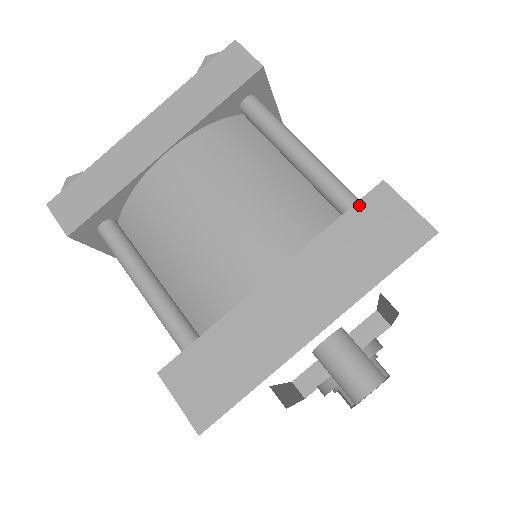
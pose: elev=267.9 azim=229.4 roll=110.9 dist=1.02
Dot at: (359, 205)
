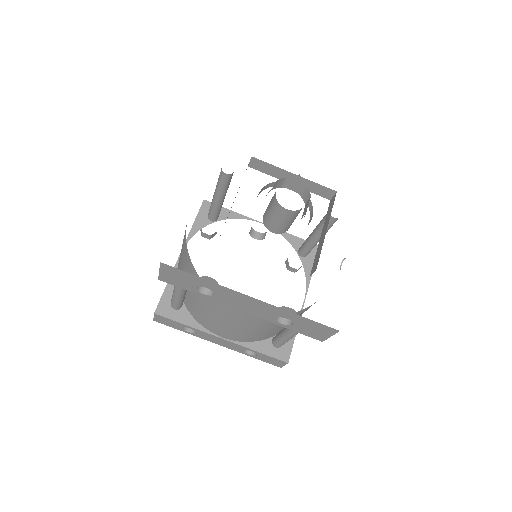
Dot at: occluded
